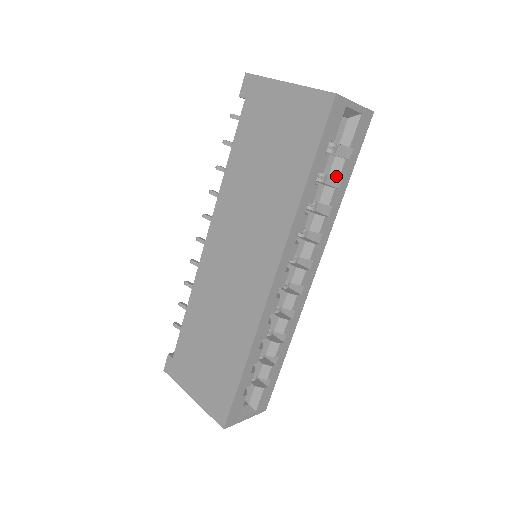
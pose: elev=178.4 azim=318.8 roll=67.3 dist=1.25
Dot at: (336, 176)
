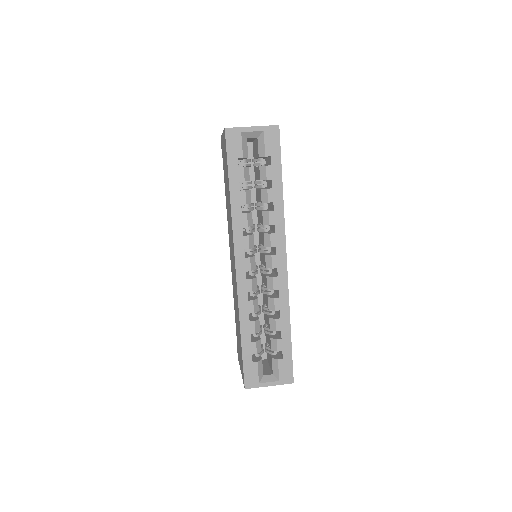
Dot at: (271, 180)
